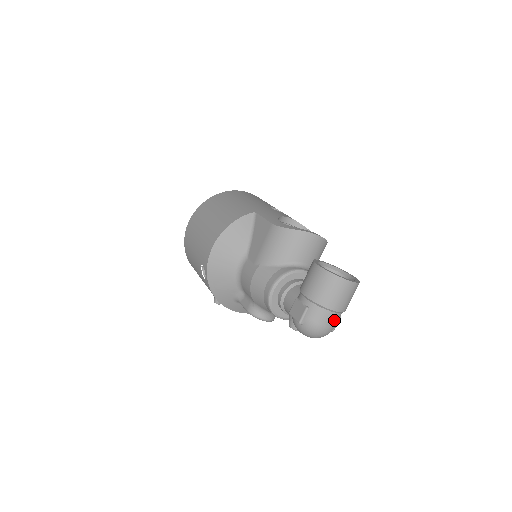
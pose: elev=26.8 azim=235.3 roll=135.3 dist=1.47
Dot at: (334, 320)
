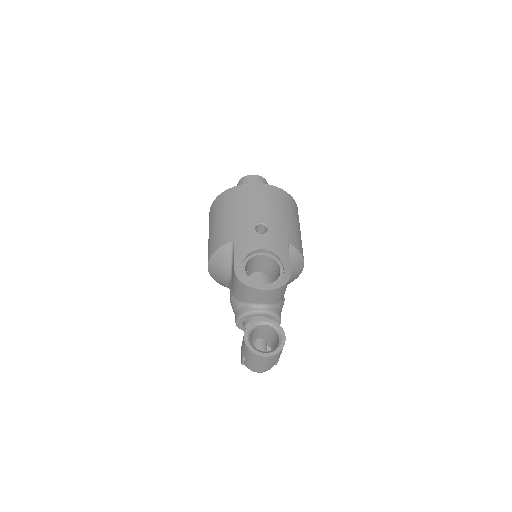
Dot at: (265, 368)
